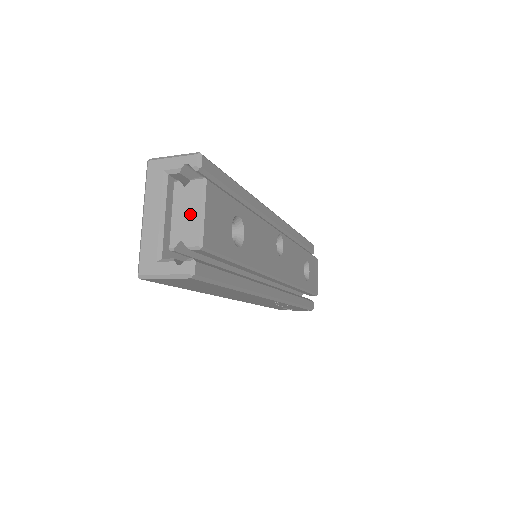
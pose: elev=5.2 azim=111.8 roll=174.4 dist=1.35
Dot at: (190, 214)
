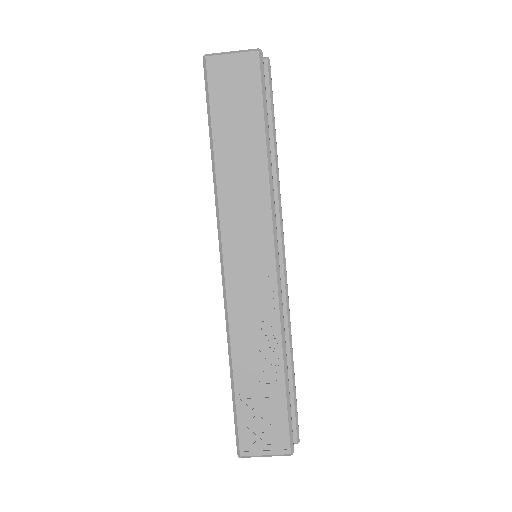
Dot at: occluded
